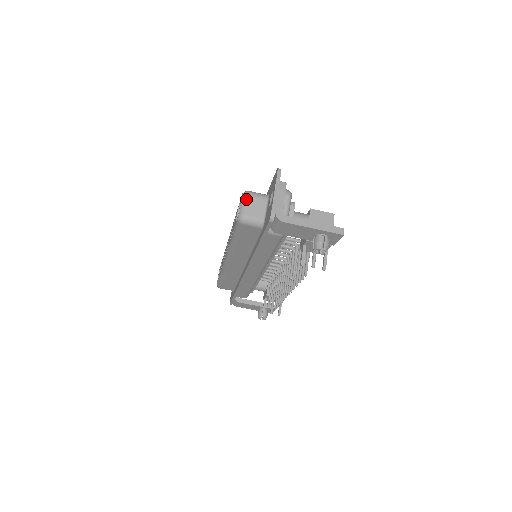
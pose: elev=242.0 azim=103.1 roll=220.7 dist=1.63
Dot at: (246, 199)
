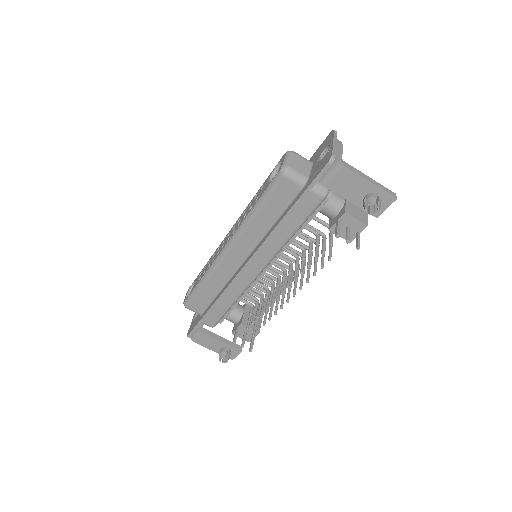
Dot at: (292, 155)
